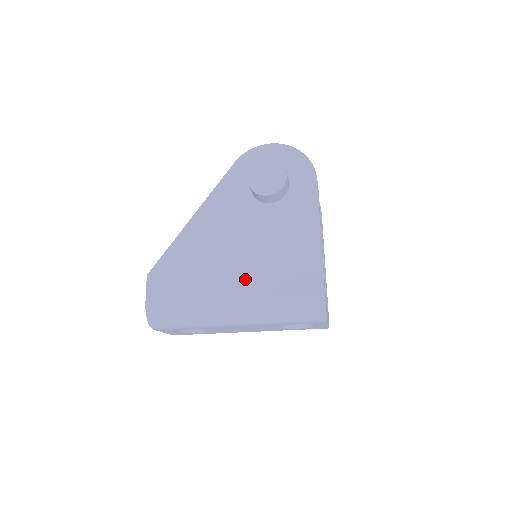
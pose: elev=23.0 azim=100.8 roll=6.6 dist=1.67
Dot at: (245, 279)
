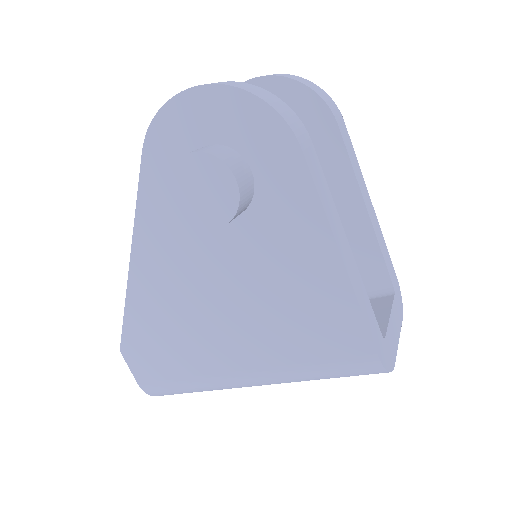
Dot at: (246, 345)
